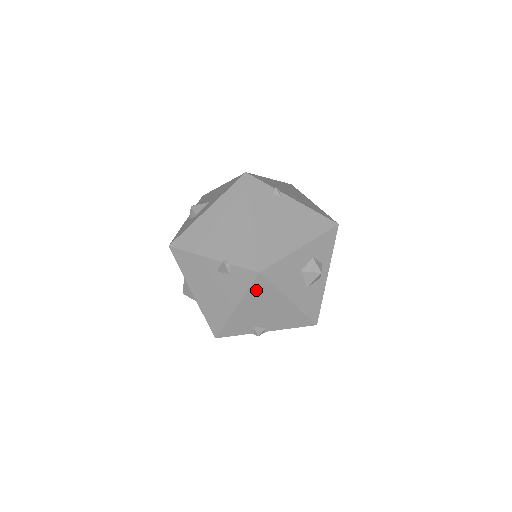
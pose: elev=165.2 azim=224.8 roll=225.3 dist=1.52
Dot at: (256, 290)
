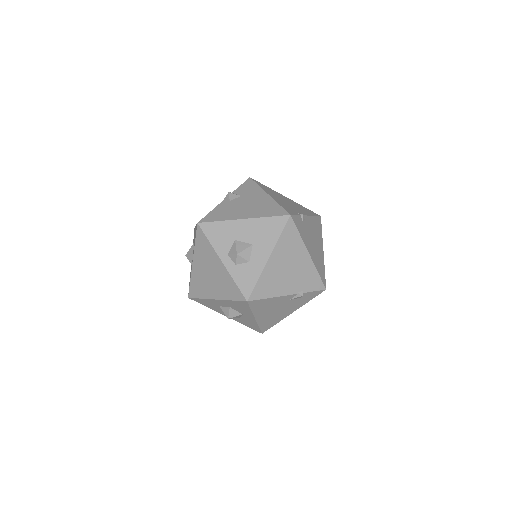
Dot at: occluded
